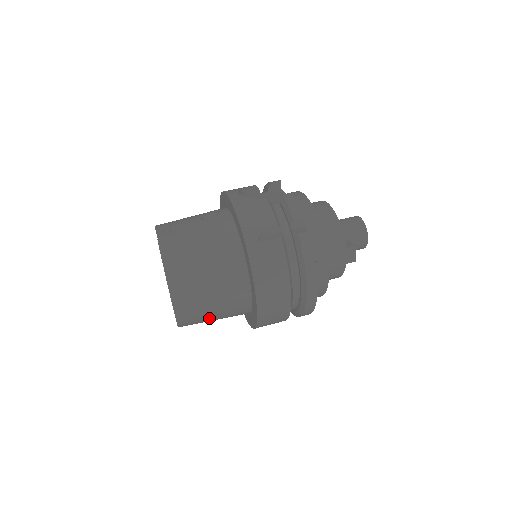
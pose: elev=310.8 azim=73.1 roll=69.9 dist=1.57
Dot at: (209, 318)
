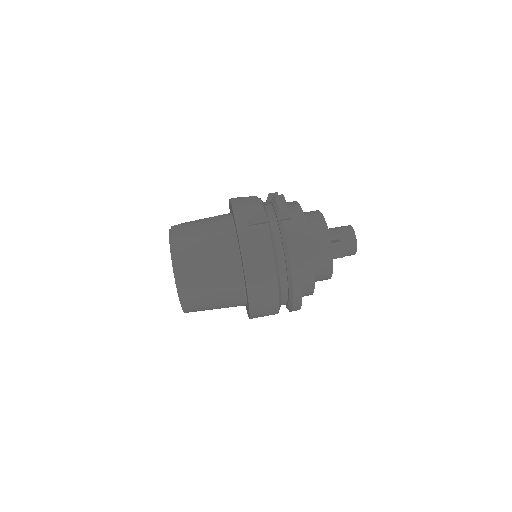
Dot at: (208, 300)
